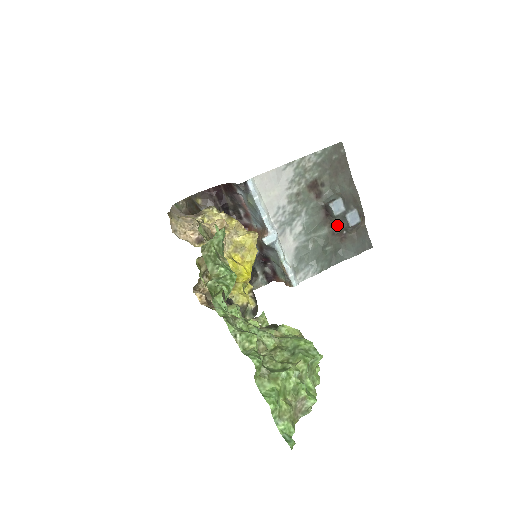
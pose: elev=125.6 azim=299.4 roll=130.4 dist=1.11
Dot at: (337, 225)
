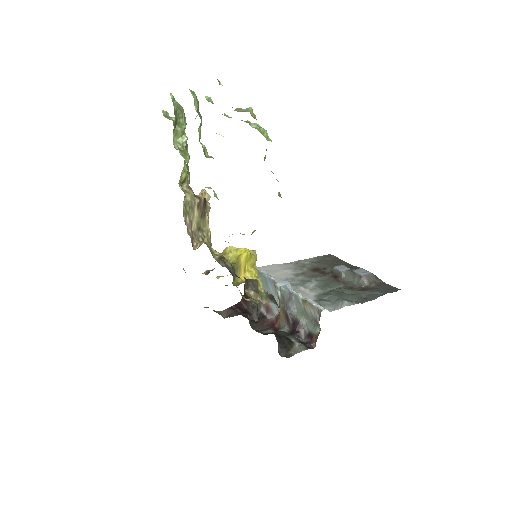
Dot at: (351, 282)
